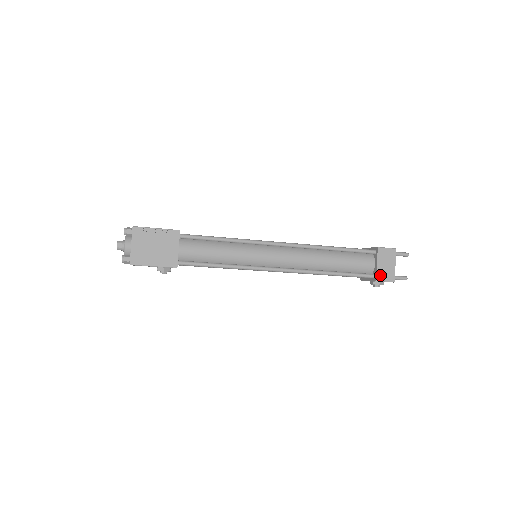
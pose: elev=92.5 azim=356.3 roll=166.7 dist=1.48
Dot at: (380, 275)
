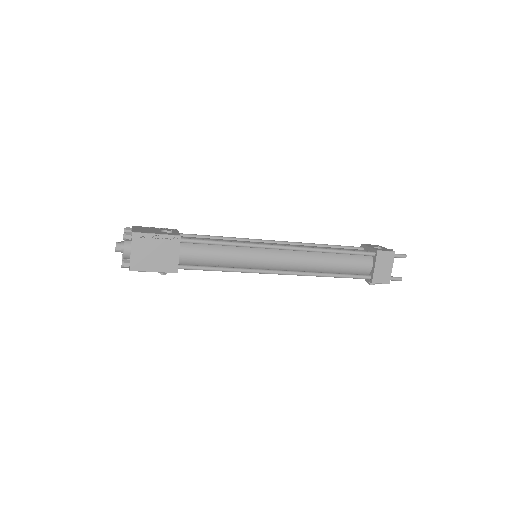
Dot at: (376, 277)
